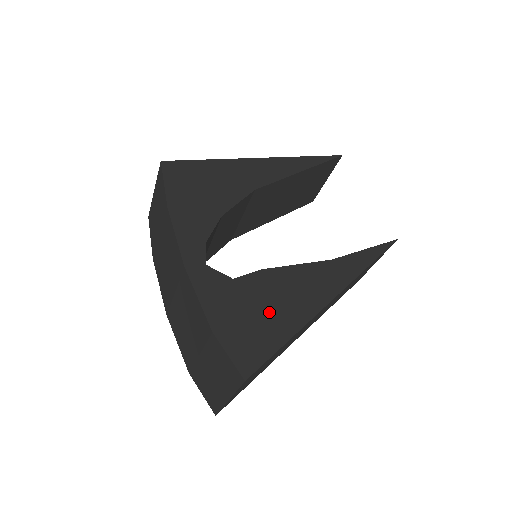
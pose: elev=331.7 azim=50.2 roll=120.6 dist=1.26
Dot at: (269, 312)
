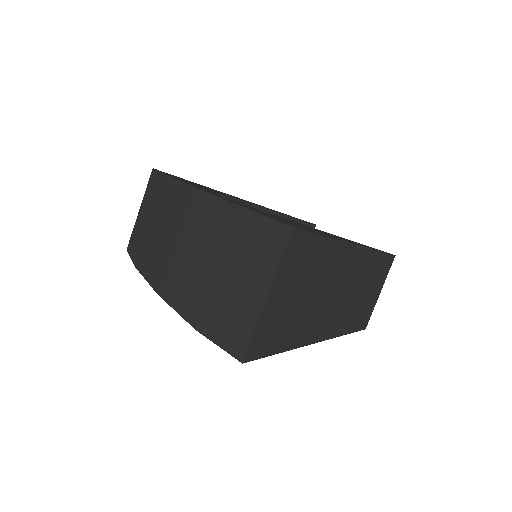
Dot at: occluded
